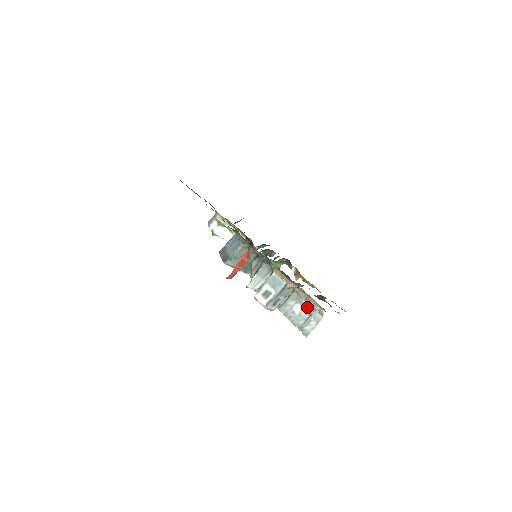
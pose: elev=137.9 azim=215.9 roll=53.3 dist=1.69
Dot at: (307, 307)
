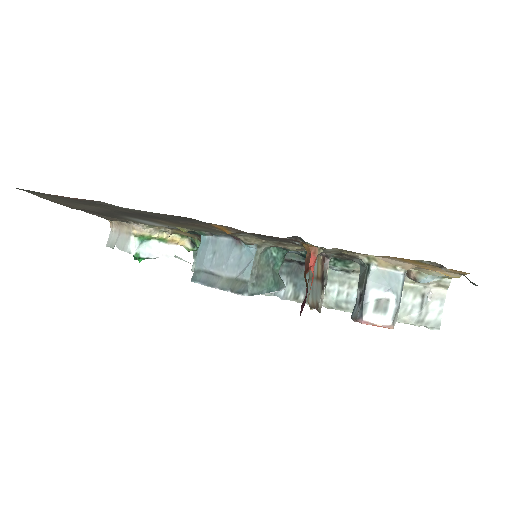
Dot at: (409, 287)
